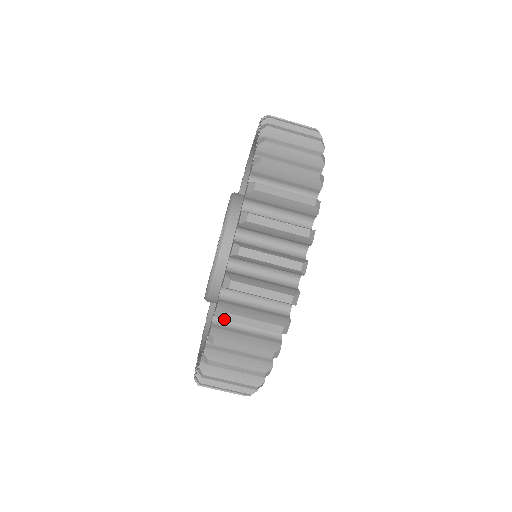
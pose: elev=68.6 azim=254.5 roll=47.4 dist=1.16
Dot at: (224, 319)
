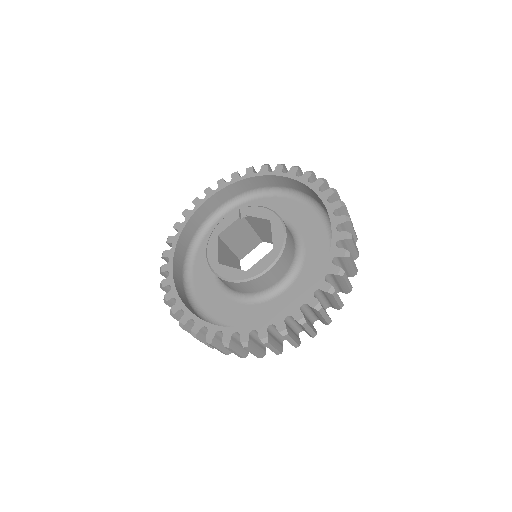
Dot at: (181, 327)
